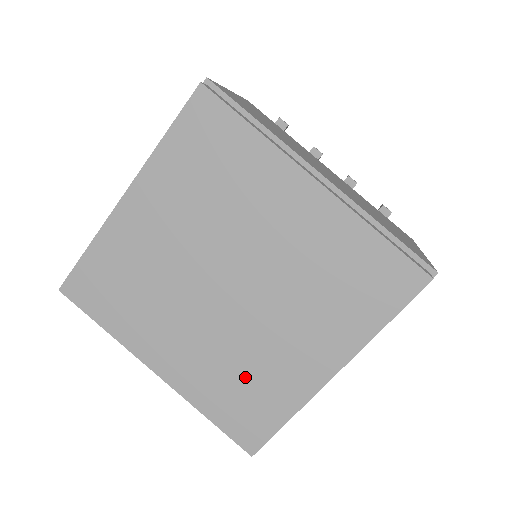
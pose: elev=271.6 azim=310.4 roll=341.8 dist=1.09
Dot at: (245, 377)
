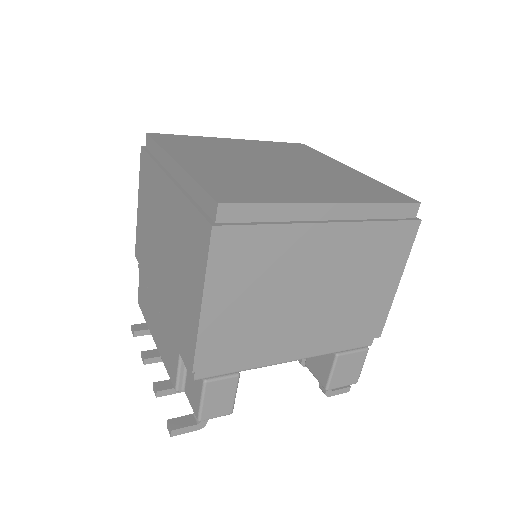
Dot at: (253, 182)
